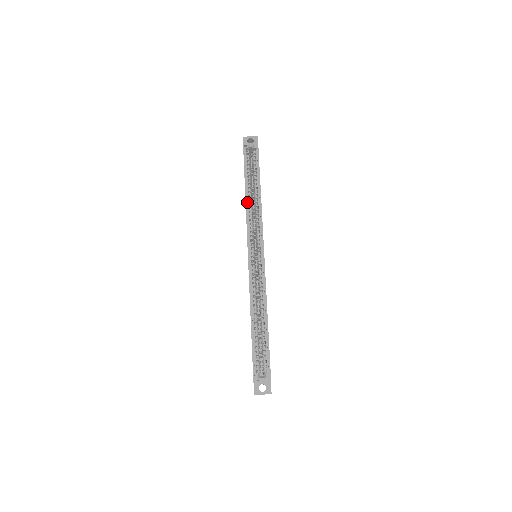
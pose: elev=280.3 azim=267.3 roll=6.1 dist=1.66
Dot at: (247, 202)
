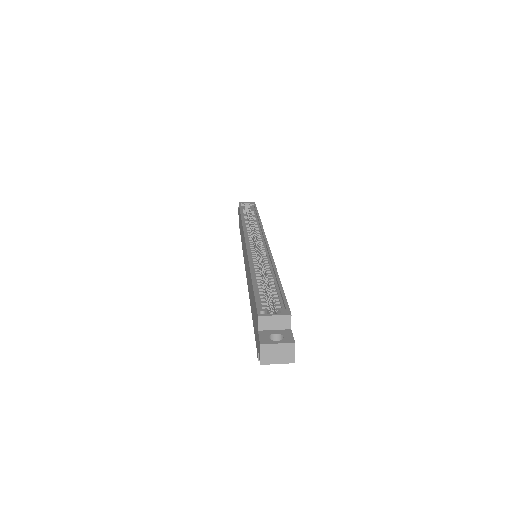
Dot at: occluded
